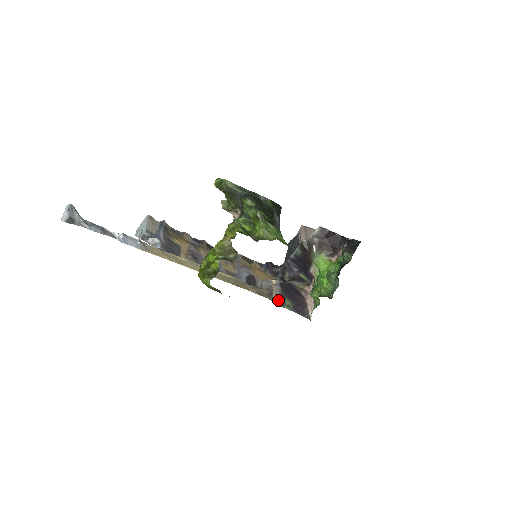
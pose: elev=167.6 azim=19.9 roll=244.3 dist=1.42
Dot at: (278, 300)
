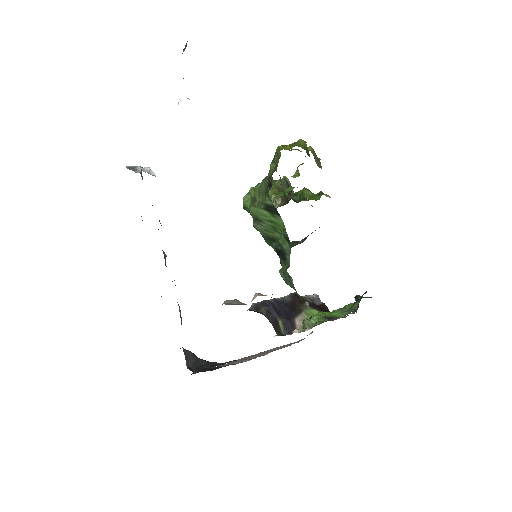
Dot at: occluded
